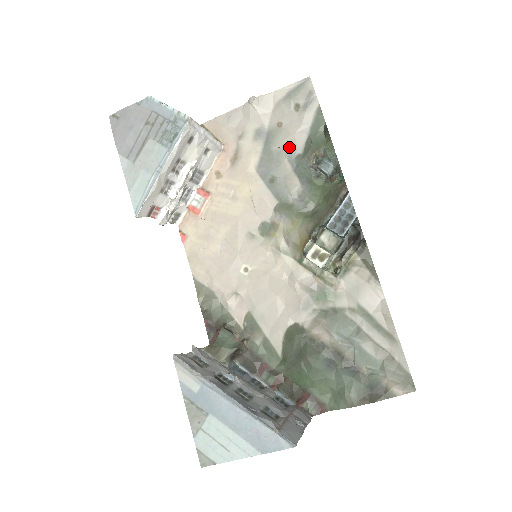
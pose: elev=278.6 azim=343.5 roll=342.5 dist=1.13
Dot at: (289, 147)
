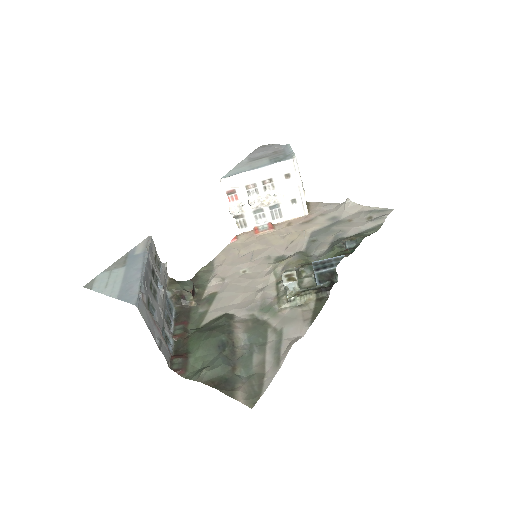
Dot at: (342, 231)
